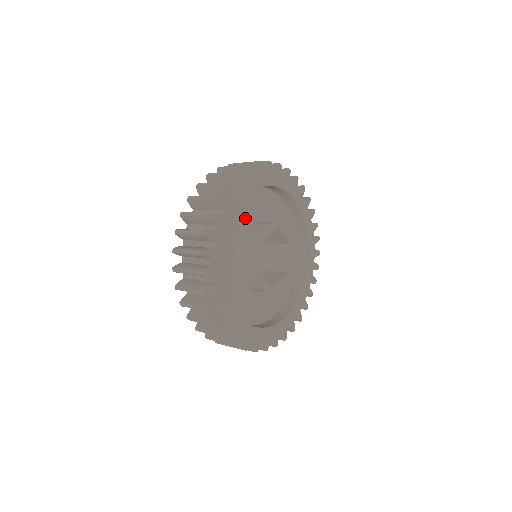
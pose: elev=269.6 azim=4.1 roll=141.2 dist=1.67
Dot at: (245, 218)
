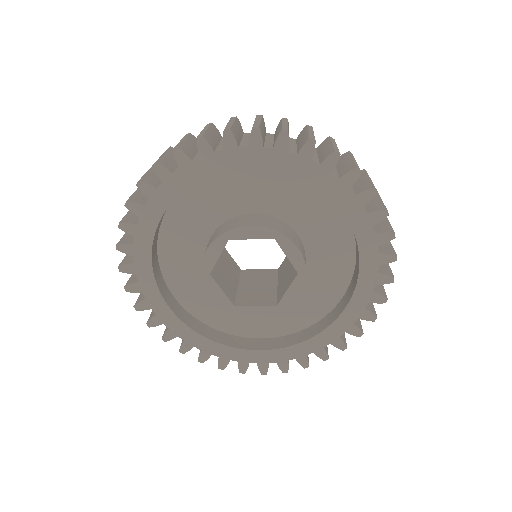
Dot at: (195, 237)
